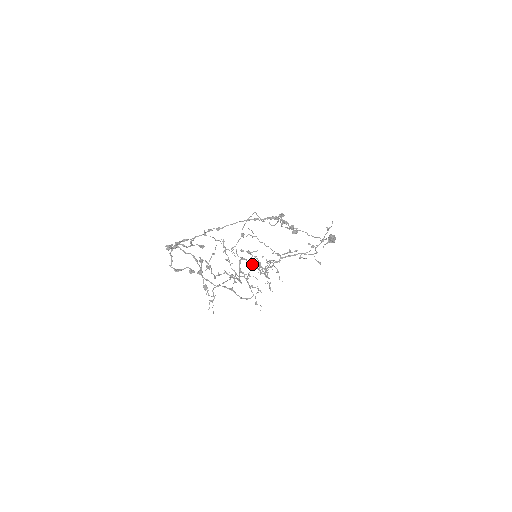
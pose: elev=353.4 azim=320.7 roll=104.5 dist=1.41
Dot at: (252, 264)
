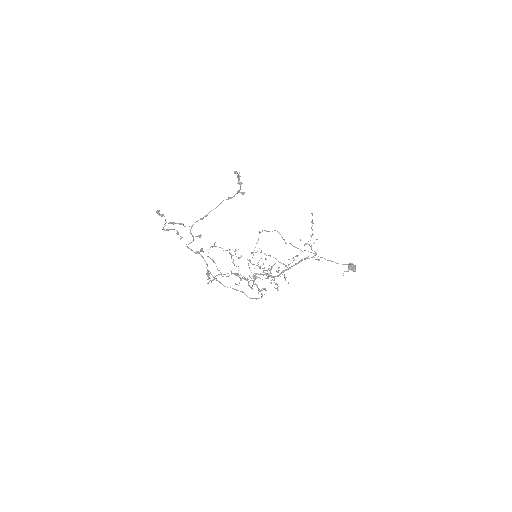
Dot at: occluded
